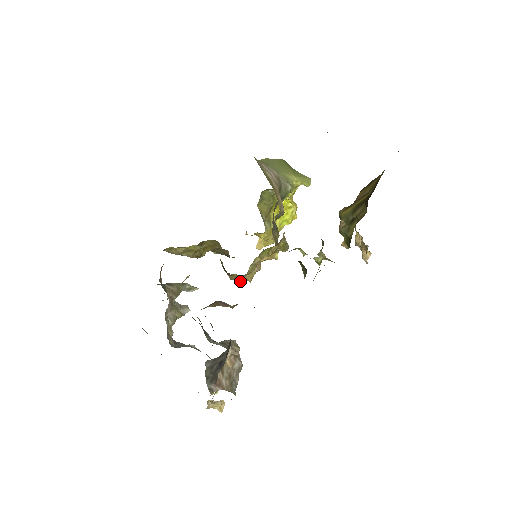
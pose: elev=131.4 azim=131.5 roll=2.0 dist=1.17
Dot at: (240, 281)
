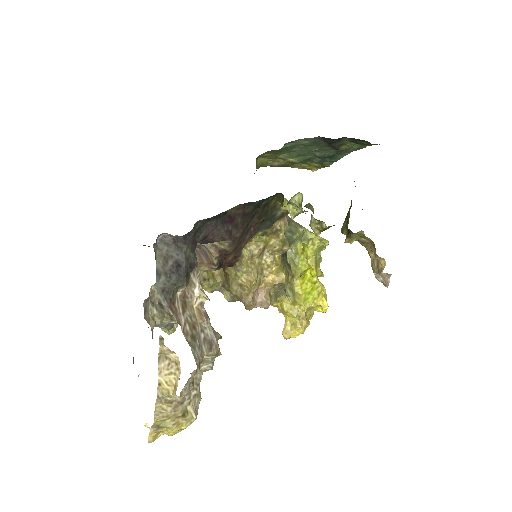
Dot at: (243, 300)
